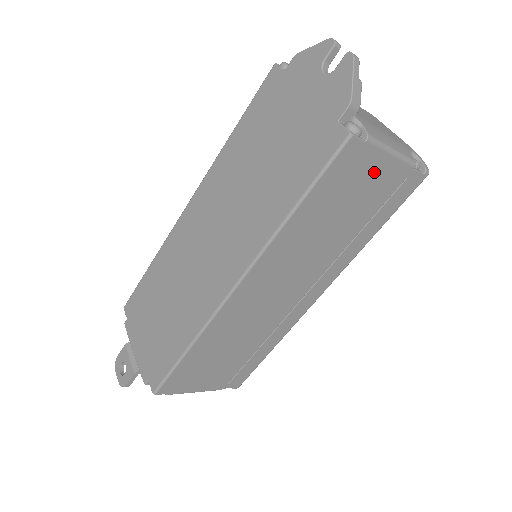
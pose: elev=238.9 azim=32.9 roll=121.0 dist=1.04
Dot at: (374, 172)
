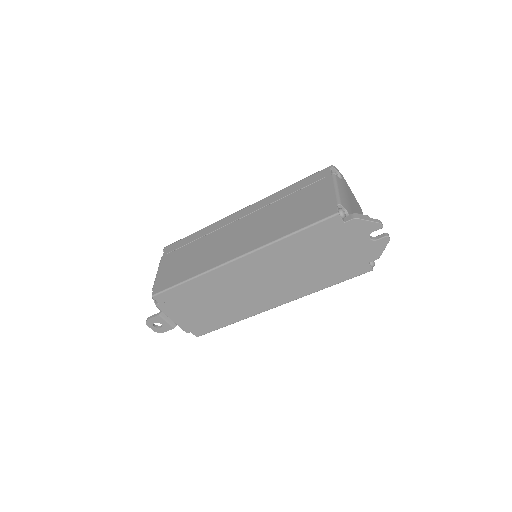
Dot at: occluded
